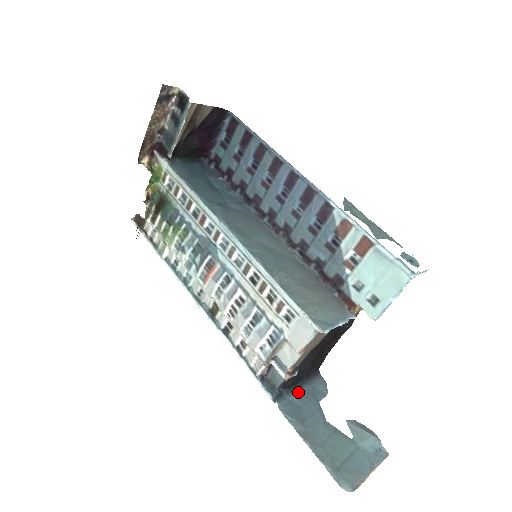
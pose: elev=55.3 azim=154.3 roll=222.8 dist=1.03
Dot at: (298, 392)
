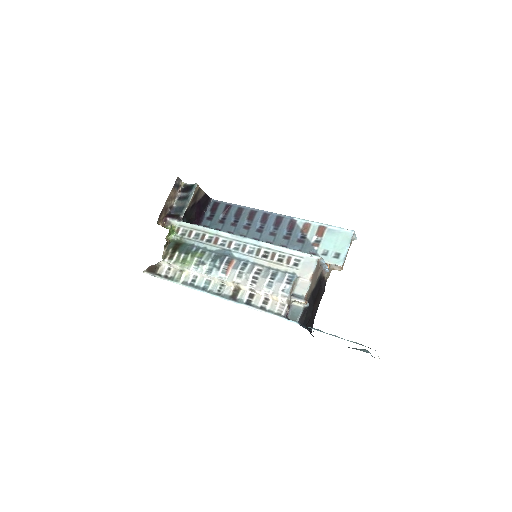
Dot at: occluded
